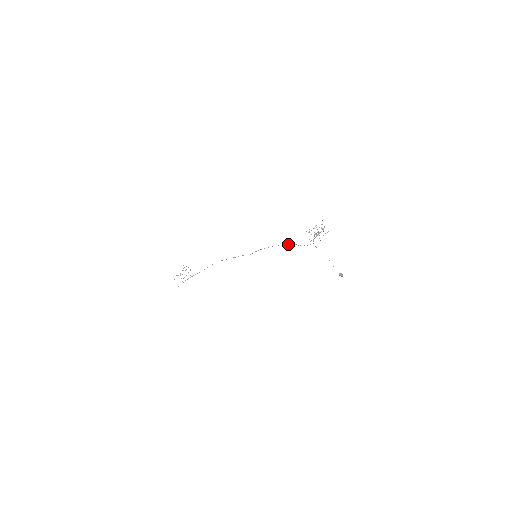
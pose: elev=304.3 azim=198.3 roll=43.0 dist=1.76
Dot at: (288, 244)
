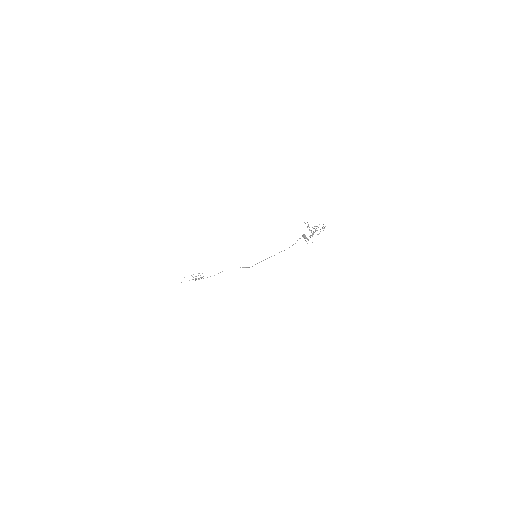
Dot at: occluded
